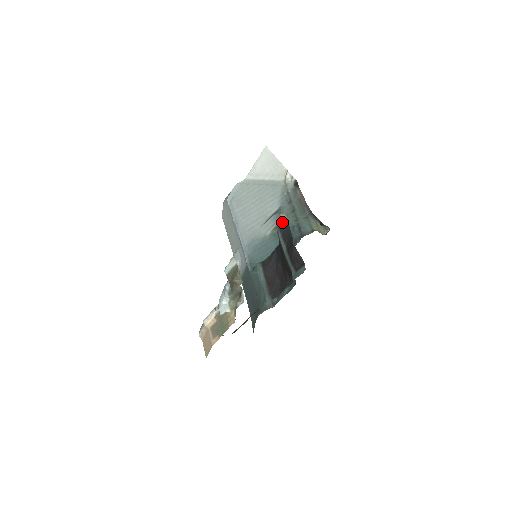
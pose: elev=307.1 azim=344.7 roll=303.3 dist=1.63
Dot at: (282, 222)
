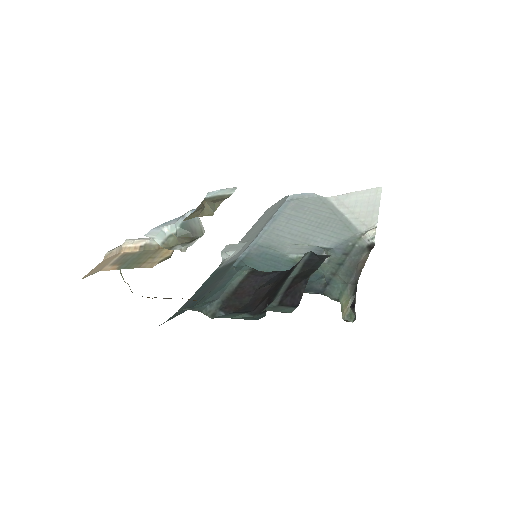
Dot at: occluded
